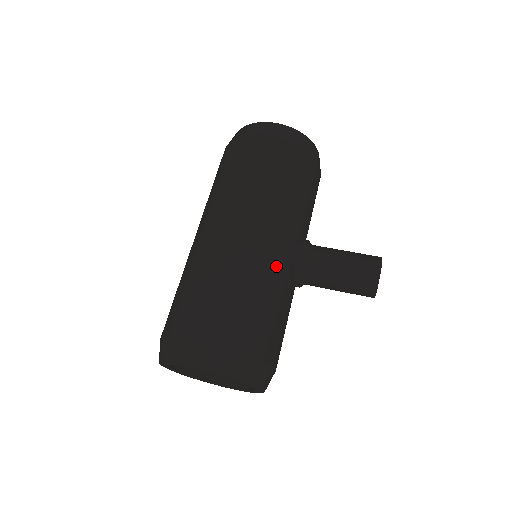
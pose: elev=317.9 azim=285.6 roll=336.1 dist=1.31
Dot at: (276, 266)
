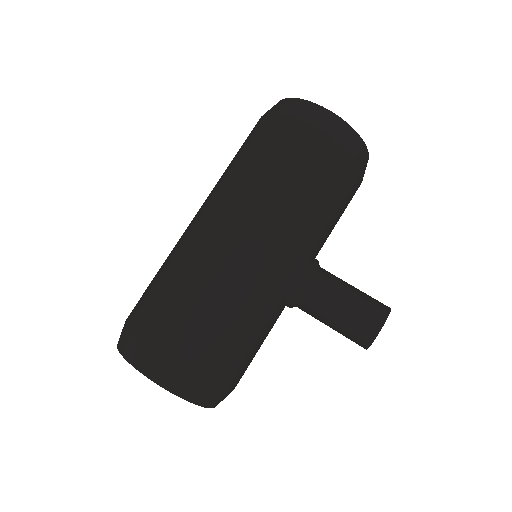
Dot at: (265, 289)
